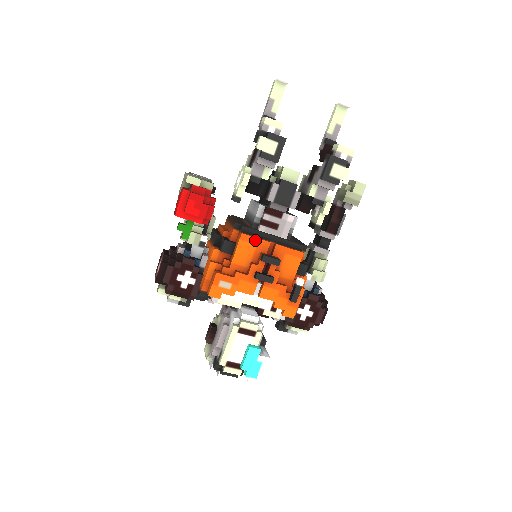
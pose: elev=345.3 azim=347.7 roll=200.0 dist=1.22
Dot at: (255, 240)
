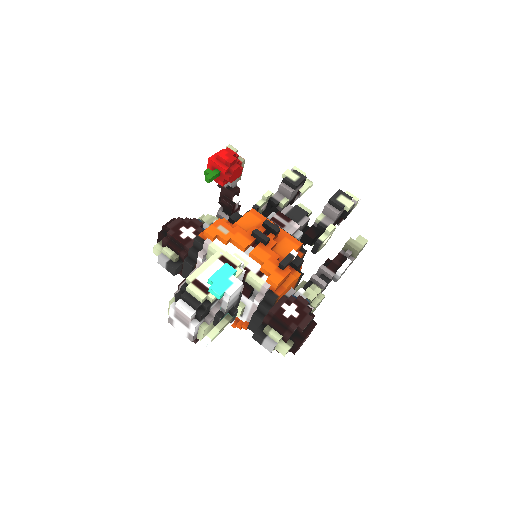
Dot at: (262, 217)
